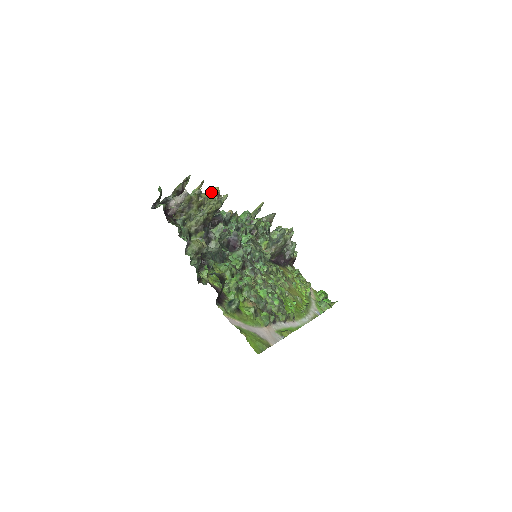
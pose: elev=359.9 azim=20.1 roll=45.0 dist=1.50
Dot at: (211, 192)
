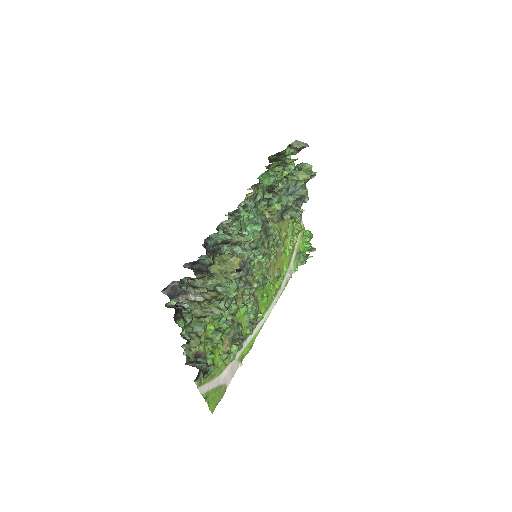
Dot at: (232, 262)
